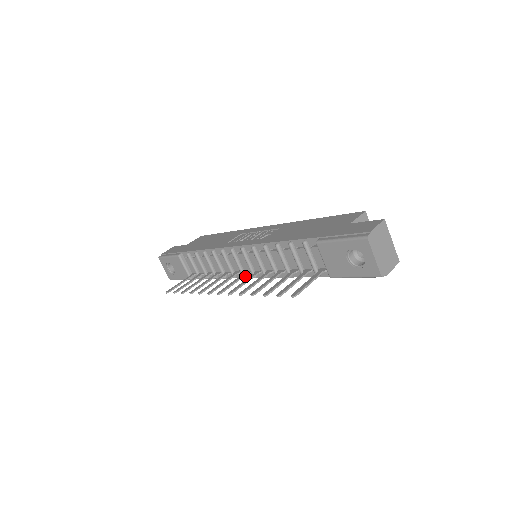
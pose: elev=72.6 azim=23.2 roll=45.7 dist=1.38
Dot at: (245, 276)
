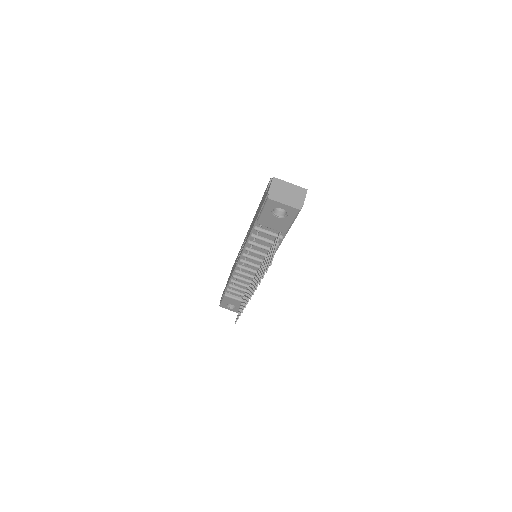
Dot at: occluded
